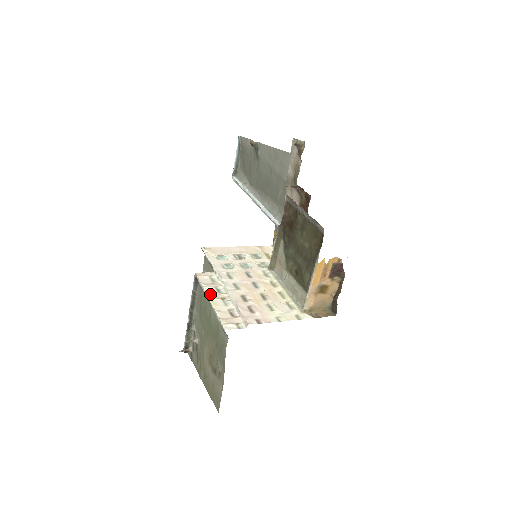
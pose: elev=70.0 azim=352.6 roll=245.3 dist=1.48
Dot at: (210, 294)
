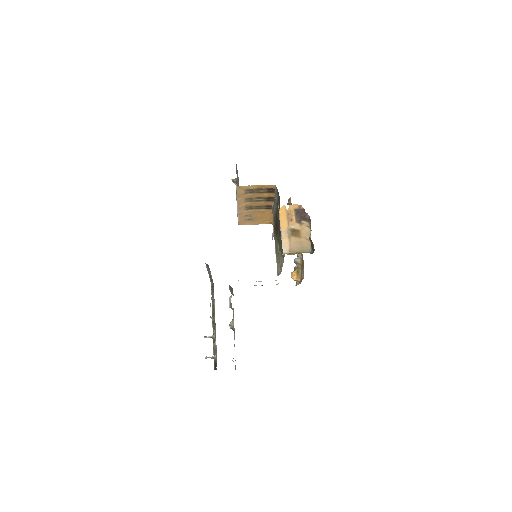
Dot at: occluded
